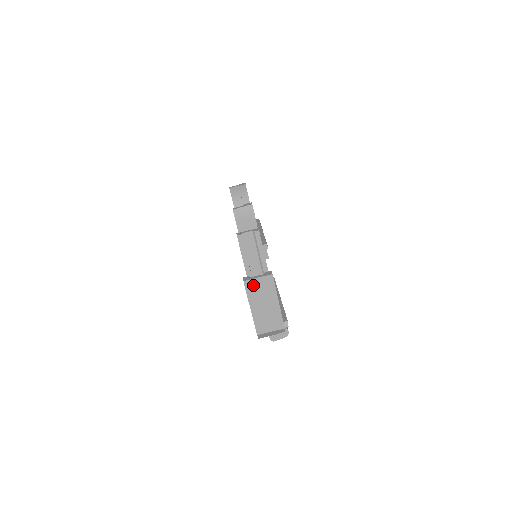
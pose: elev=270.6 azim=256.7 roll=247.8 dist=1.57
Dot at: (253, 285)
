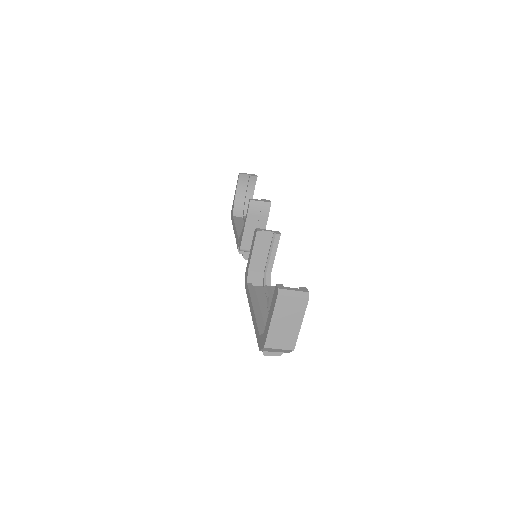
Dot at: (286, 296)
